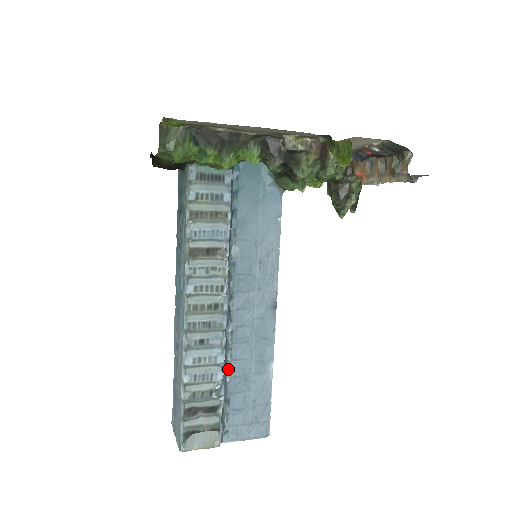
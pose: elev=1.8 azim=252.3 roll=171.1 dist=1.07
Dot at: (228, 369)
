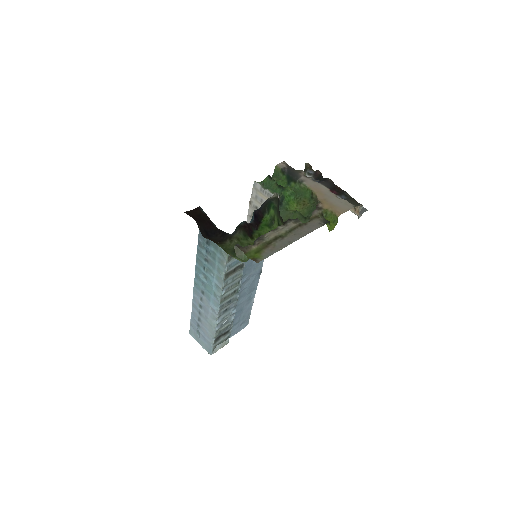
Dot at: occluded
